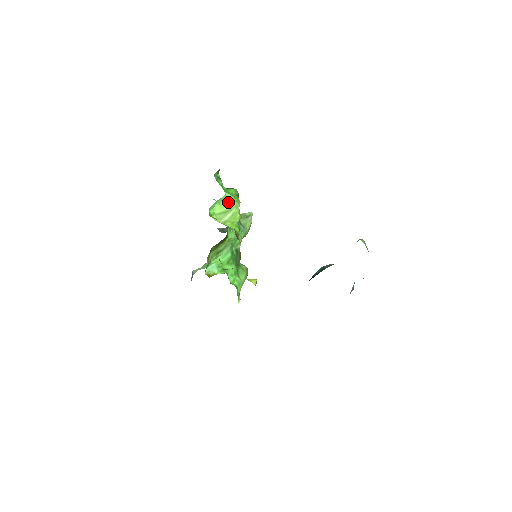
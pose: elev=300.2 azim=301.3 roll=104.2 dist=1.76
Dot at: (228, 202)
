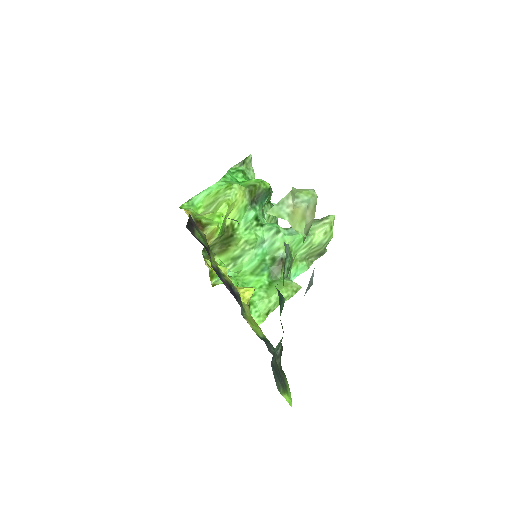
Dot at: (219, 191)
